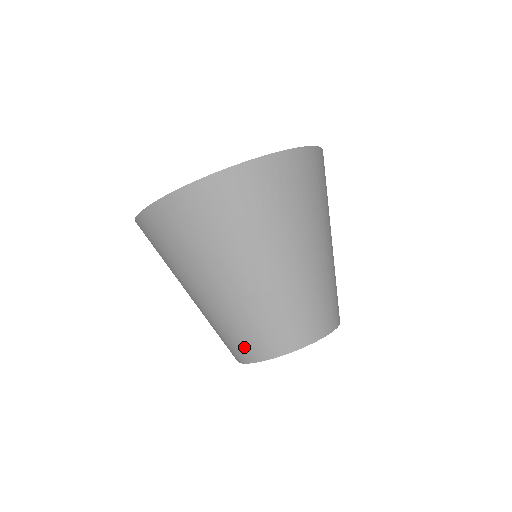
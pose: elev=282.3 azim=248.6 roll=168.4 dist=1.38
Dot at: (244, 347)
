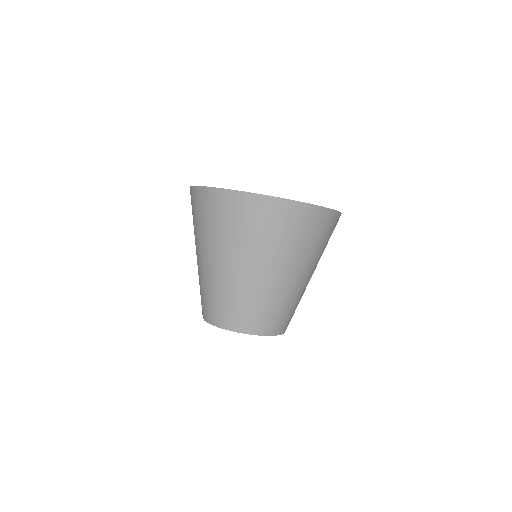
Dot at: (204, 307)
